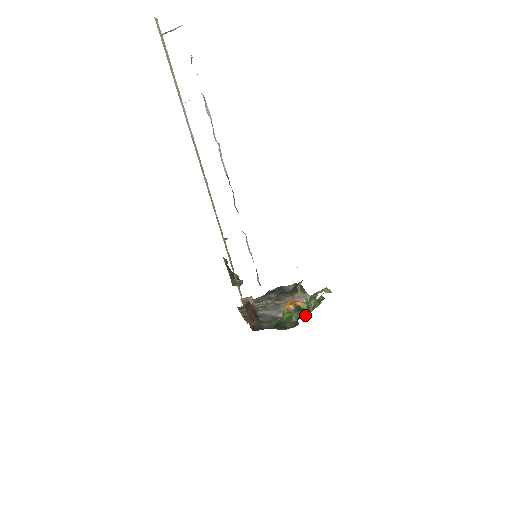
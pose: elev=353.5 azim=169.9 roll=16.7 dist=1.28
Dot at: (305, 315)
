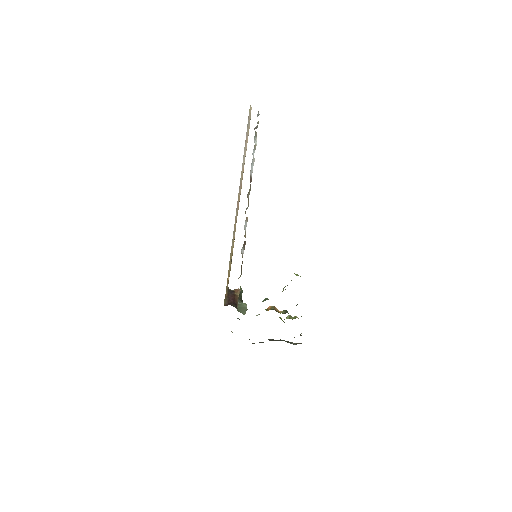
Dot at: occluded
